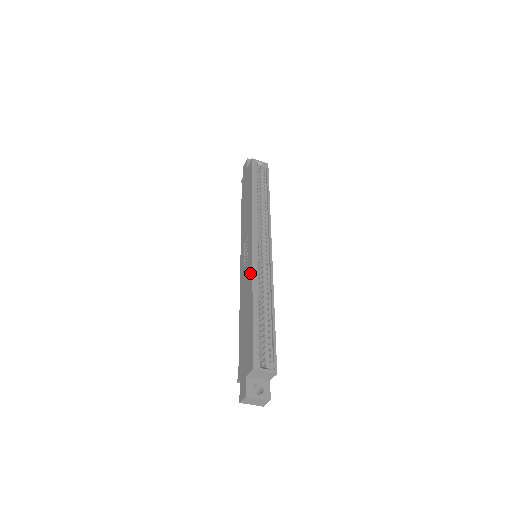
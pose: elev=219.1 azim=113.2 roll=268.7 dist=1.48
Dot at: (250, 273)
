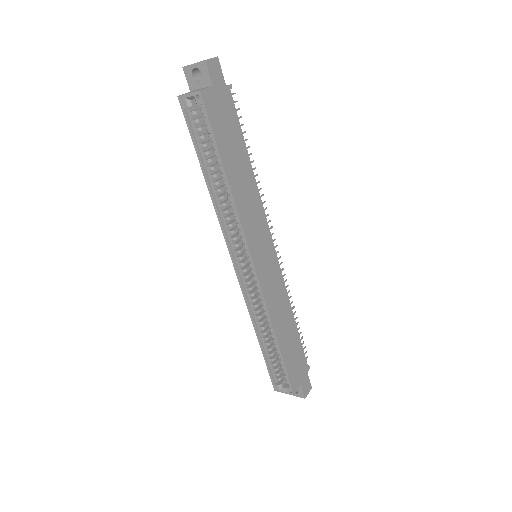
Dot at: (248, 299)
